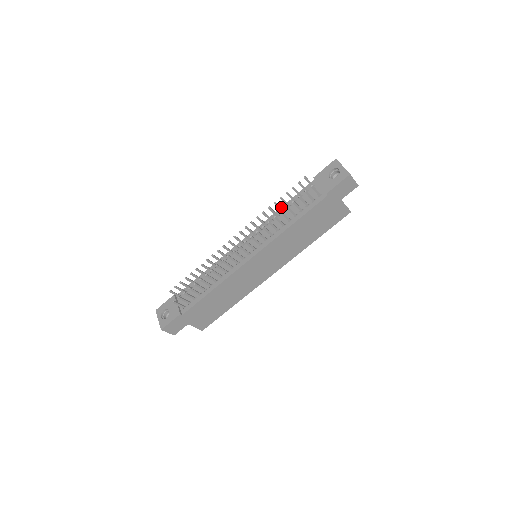
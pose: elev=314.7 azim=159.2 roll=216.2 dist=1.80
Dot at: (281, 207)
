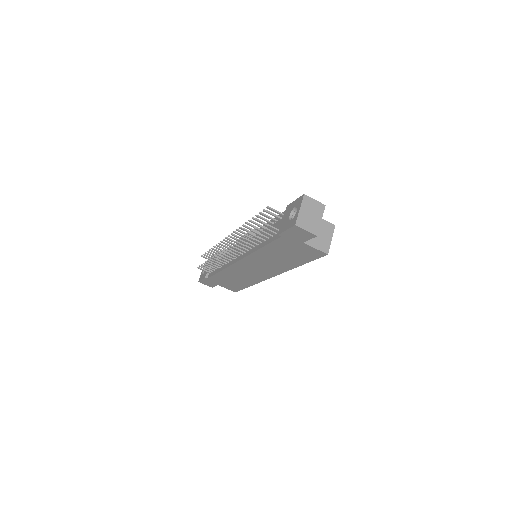
Dot at: occluded
